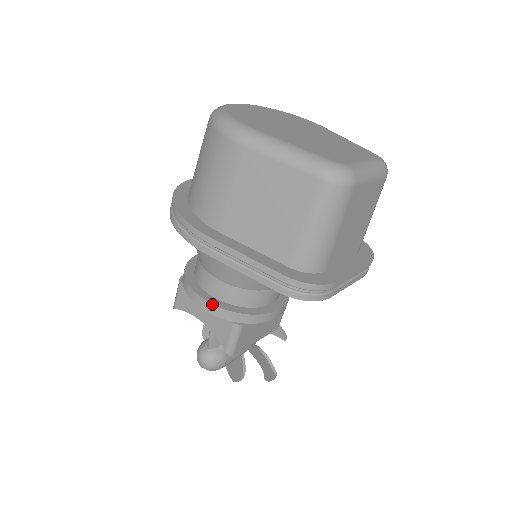
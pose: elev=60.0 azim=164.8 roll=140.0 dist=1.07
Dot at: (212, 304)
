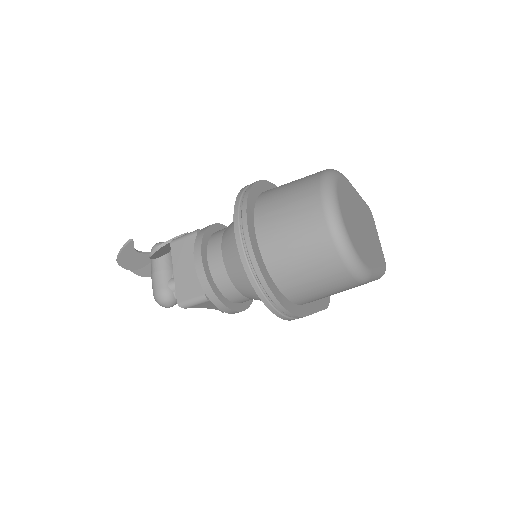
Dot at: occluded
